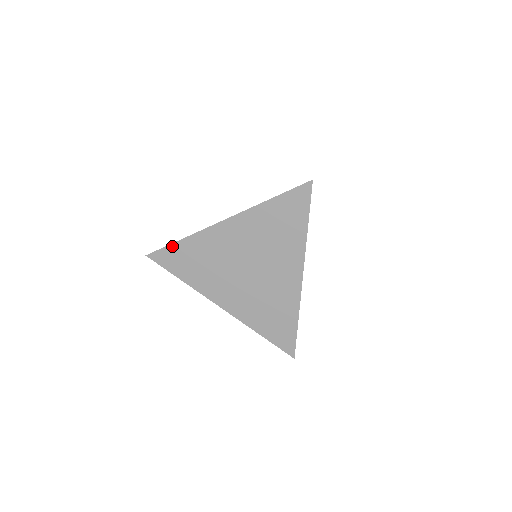
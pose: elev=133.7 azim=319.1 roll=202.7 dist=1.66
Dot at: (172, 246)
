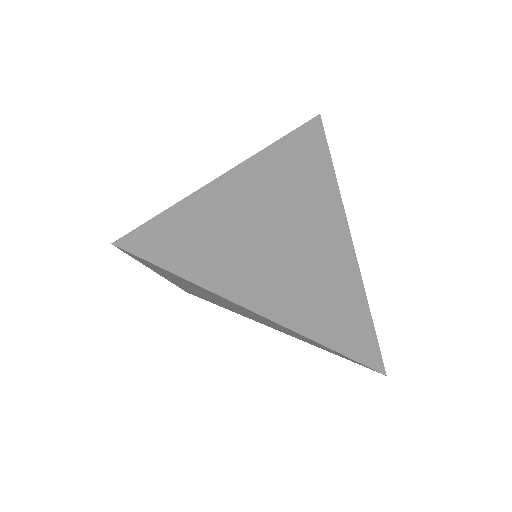
Dot at: (164, 216)
